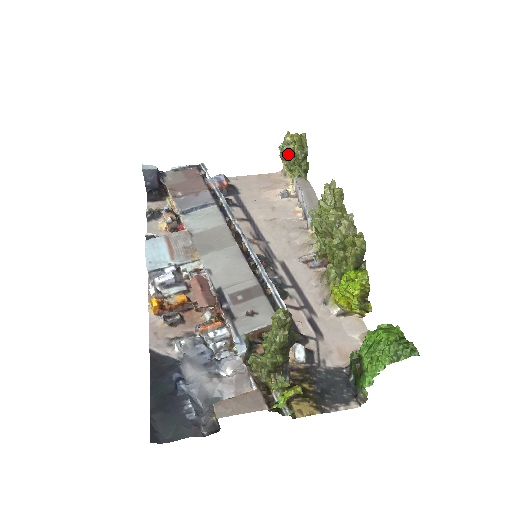
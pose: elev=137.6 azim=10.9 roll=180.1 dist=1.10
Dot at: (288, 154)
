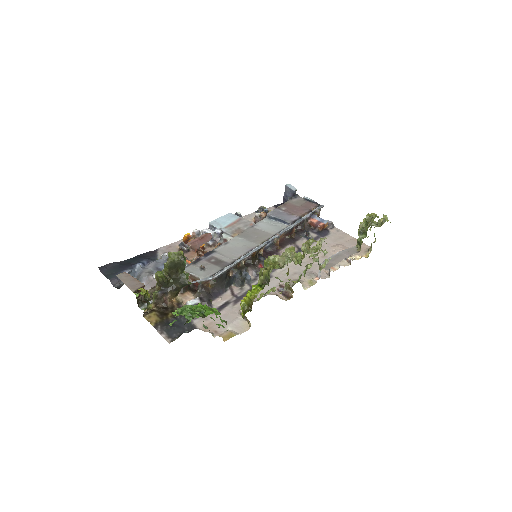
Dot at: occluded
